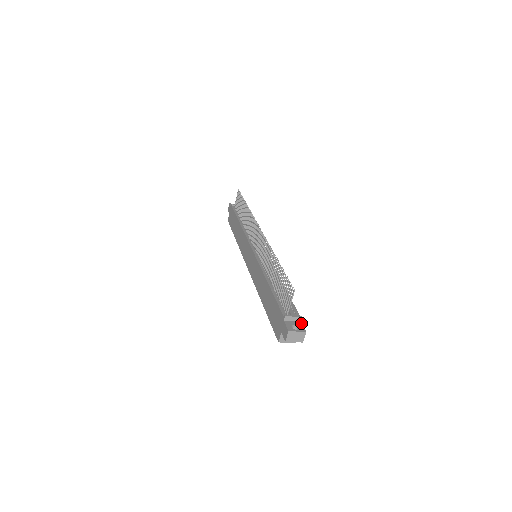
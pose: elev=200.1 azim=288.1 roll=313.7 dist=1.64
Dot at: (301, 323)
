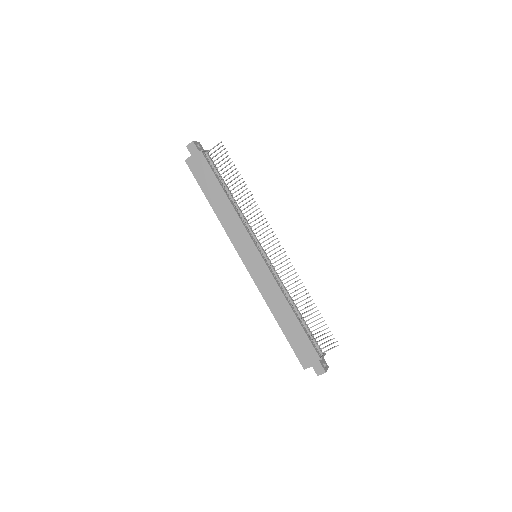
Dot at: (323, 358)
